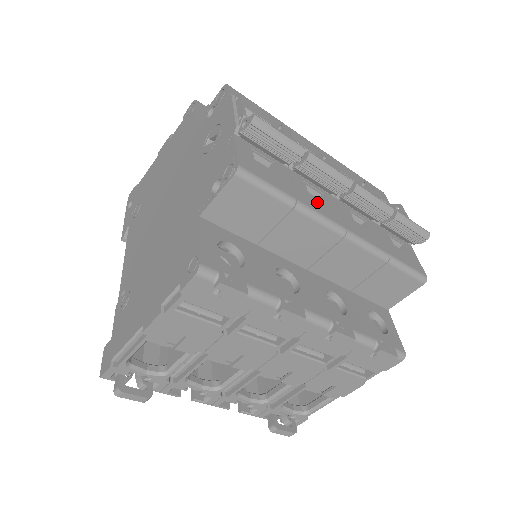
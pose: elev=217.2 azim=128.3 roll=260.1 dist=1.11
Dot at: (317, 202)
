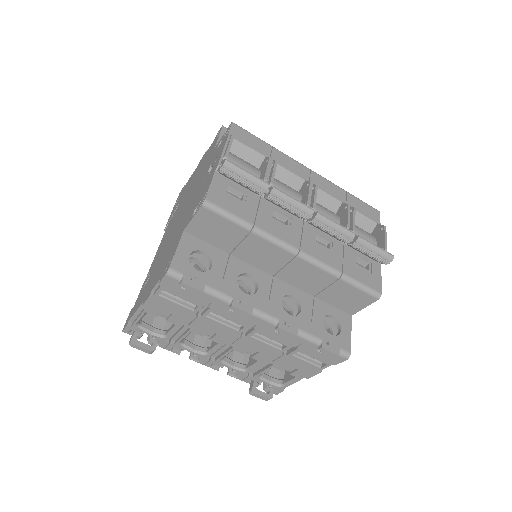
Dot at: (277, 226)
